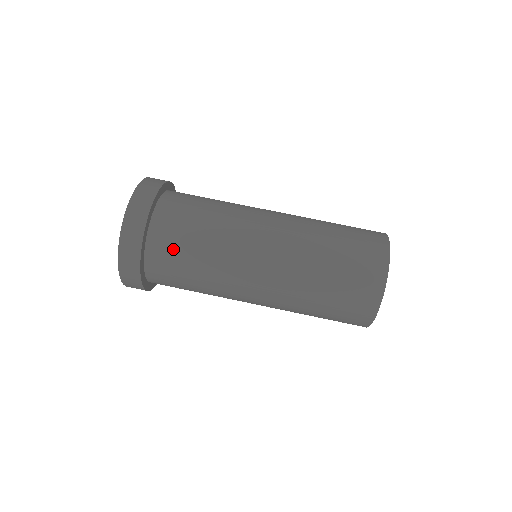
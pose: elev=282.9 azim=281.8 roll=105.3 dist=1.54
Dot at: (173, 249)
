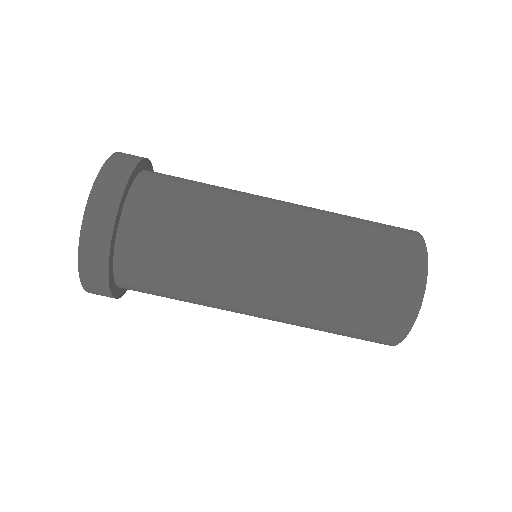
Dot at: (149, 279)
